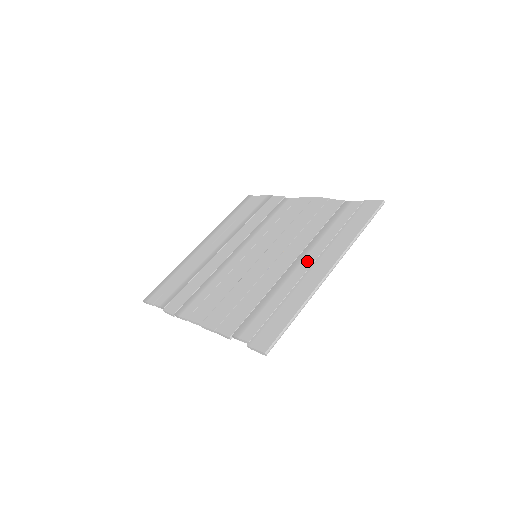
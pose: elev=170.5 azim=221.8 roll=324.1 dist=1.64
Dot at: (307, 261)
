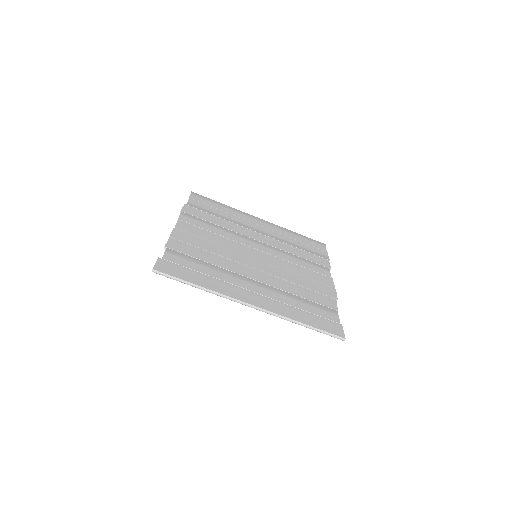
Dot at: (257, 288)
